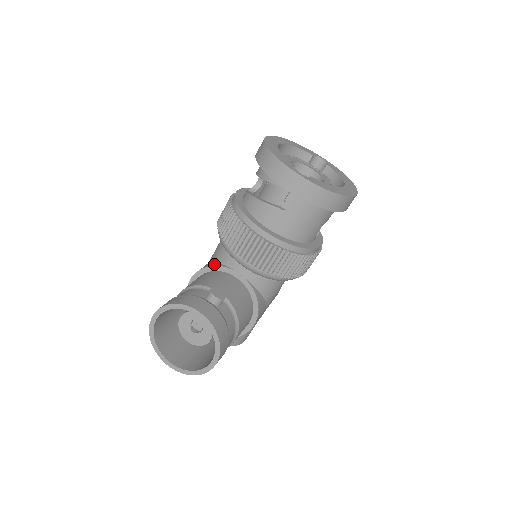
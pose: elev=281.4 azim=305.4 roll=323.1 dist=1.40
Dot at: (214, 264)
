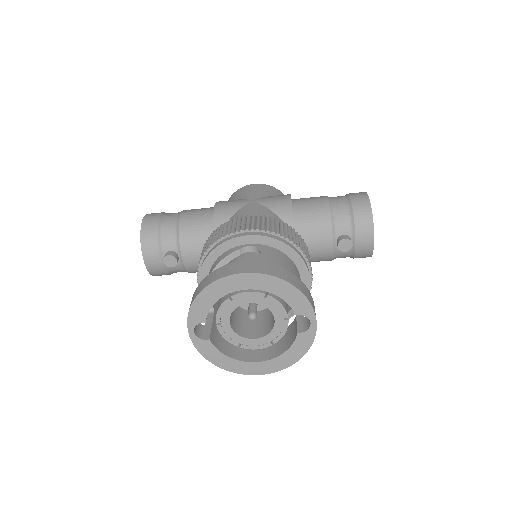
Dot at: occluded
